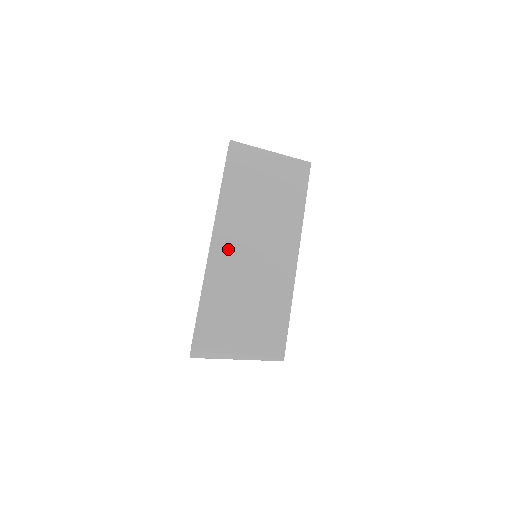
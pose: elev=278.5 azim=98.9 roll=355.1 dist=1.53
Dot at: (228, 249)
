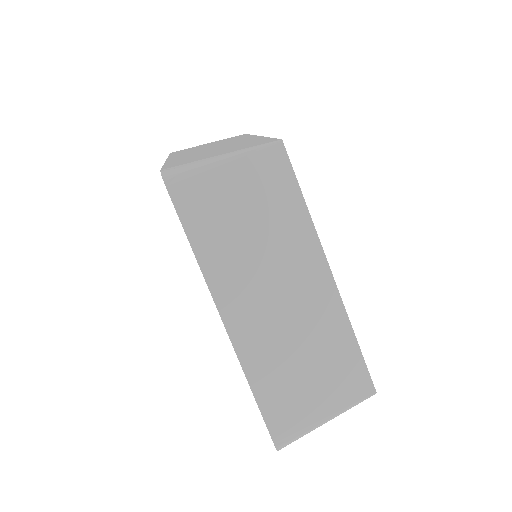
Dot at: (248, 318)
